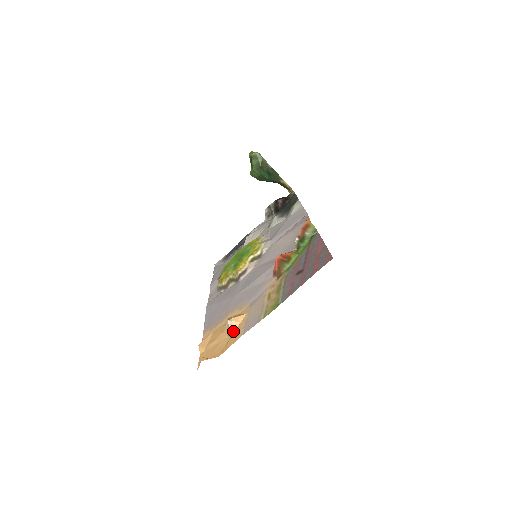
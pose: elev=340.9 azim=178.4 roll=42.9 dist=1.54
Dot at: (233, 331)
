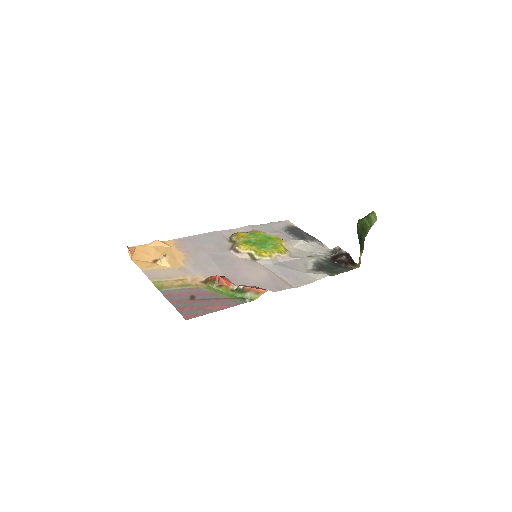
Dot at: (156, 262)
